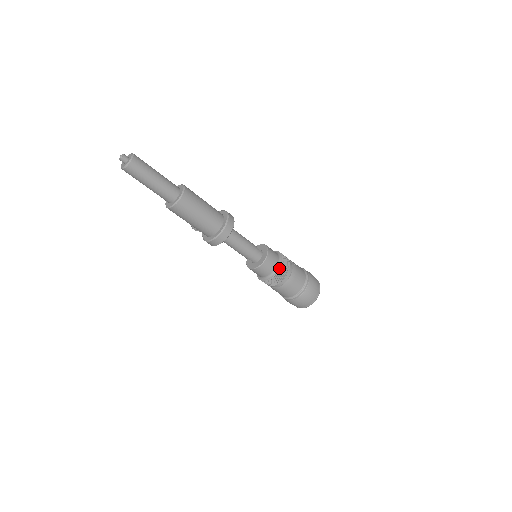
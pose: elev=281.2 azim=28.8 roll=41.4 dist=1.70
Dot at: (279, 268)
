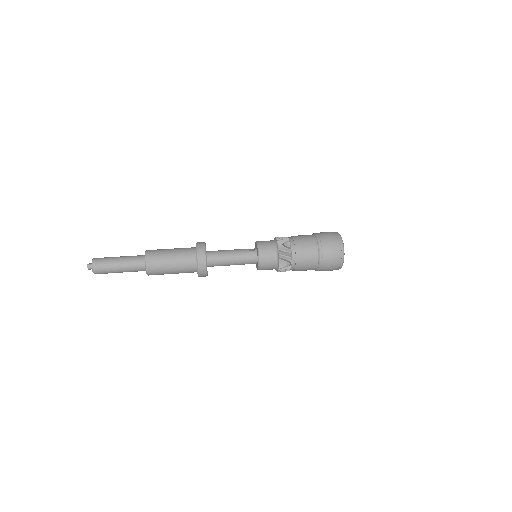
Dot at: (278, 255)
